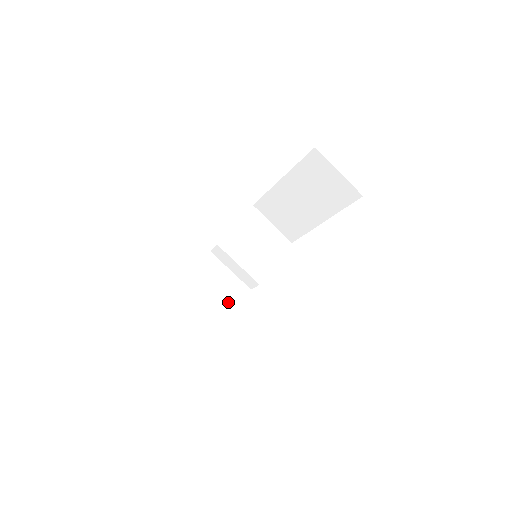
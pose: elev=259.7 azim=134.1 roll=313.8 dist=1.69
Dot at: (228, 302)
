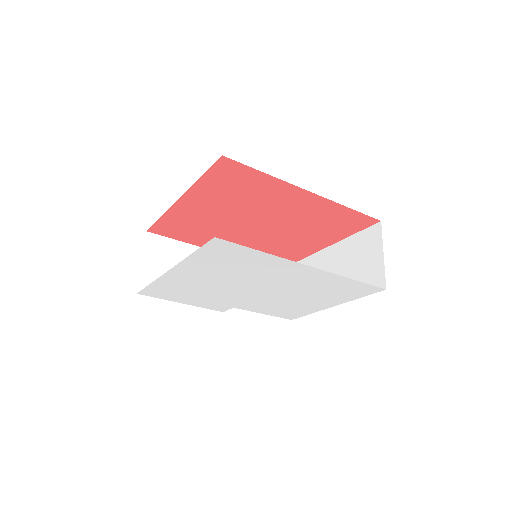
Dot at: occluded
